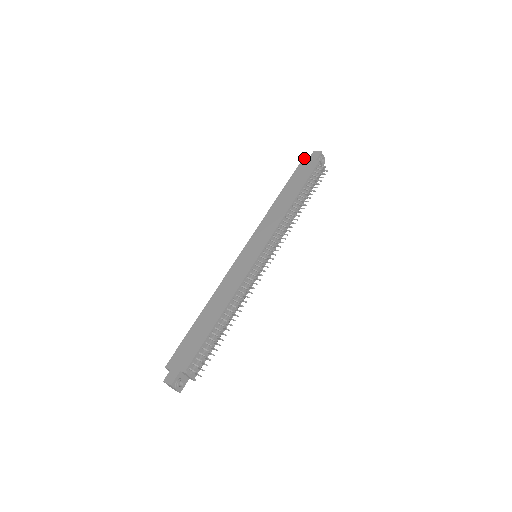
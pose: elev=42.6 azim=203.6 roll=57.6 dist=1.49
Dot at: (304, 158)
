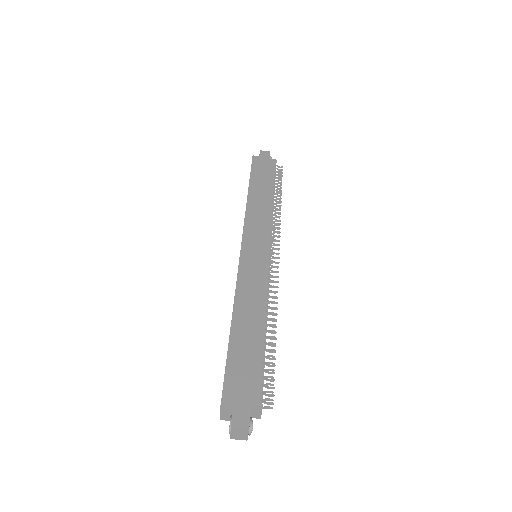
Dot at: (254, 156)
